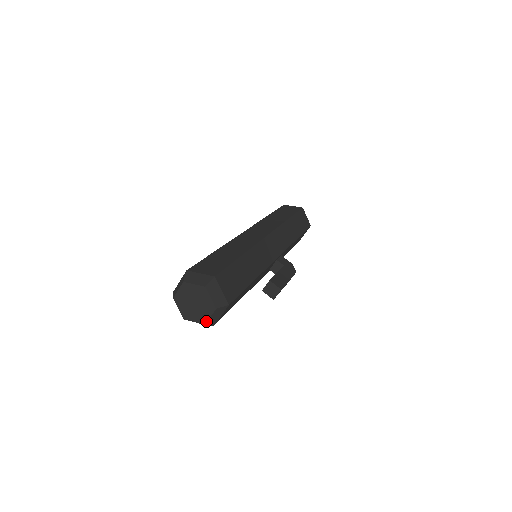
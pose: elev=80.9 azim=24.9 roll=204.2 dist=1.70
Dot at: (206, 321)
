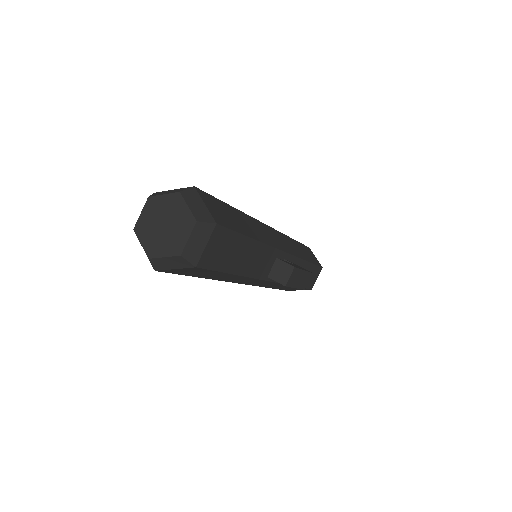
Dot at: (182, 248)
